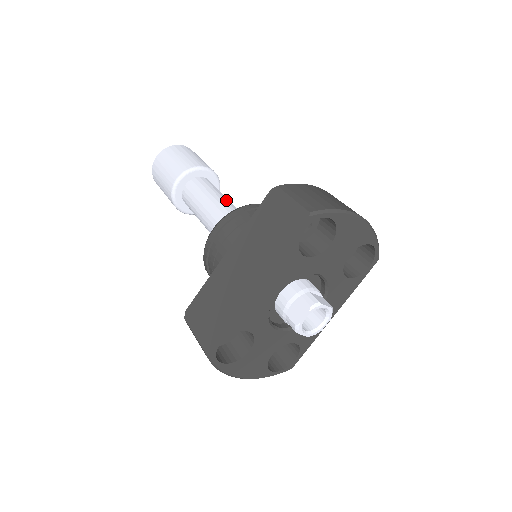
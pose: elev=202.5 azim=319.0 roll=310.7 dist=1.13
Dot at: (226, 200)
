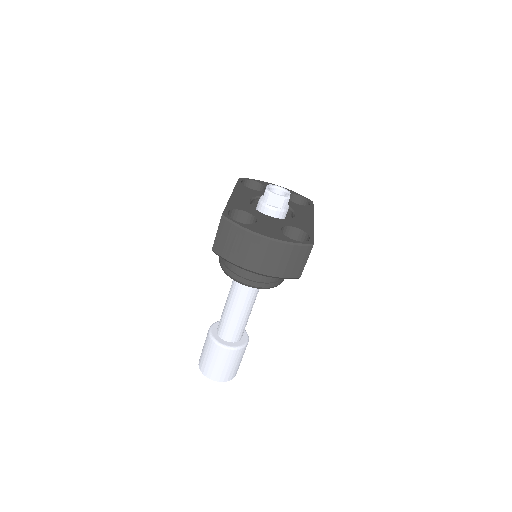
Dot at: occluded
